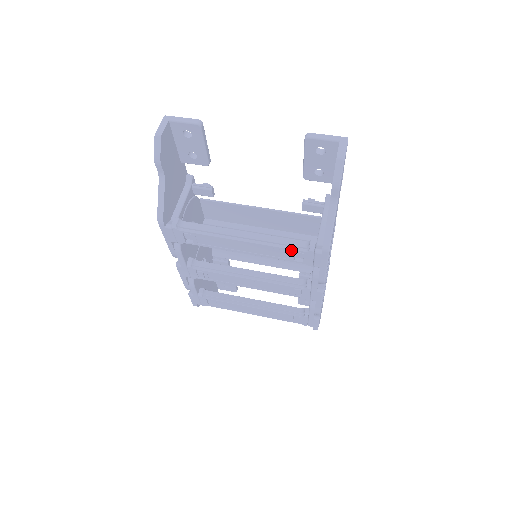
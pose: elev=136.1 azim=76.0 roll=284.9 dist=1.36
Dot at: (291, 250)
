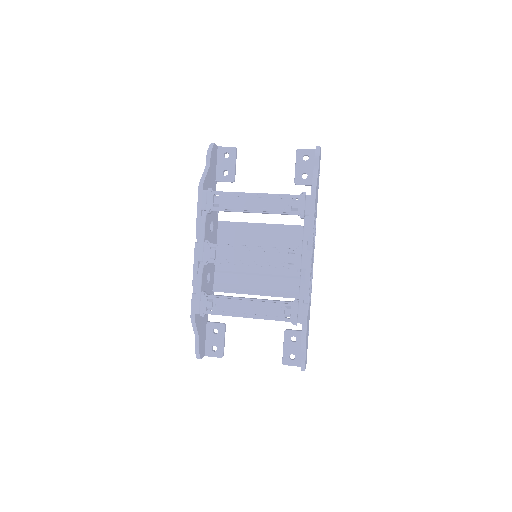
Dot at: (290, 197)
